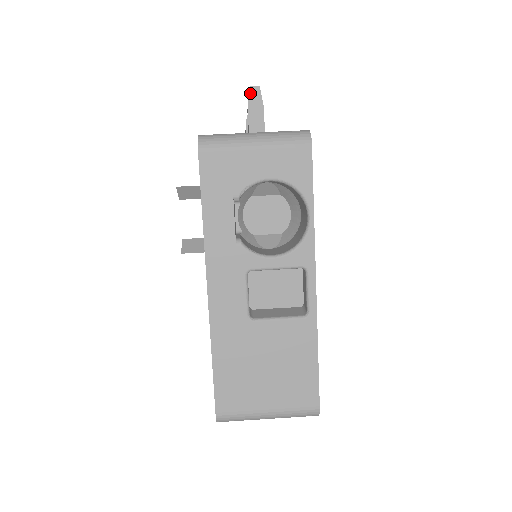
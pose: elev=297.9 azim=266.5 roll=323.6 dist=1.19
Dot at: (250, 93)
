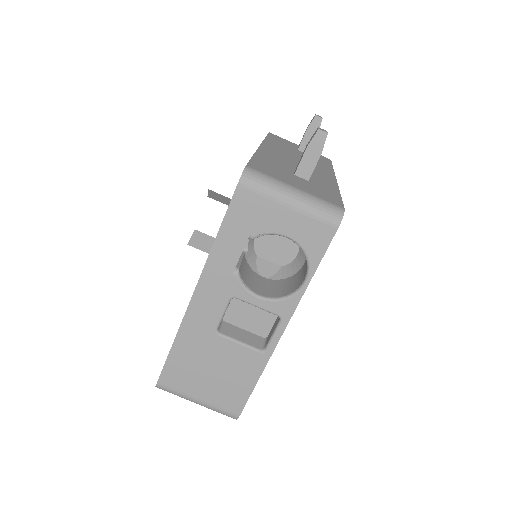
Dot at: (316, 135)
